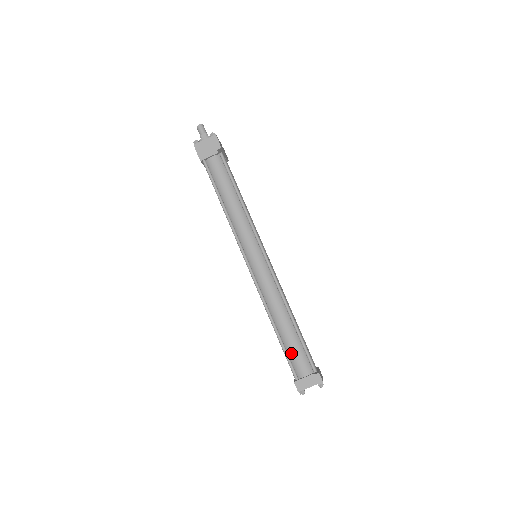
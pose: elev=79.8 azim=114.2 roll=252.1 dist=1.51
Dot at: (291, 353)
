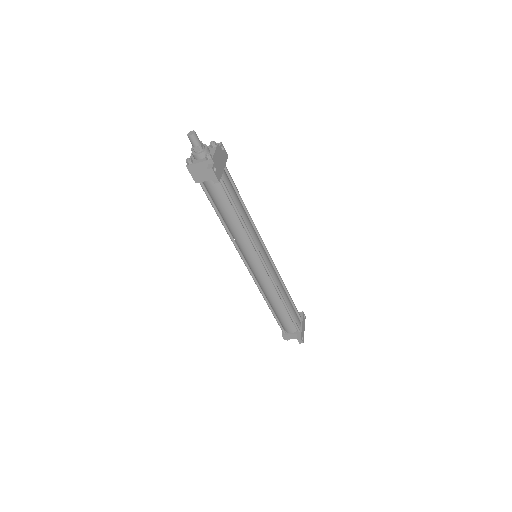
Dot at: (281, 321)
